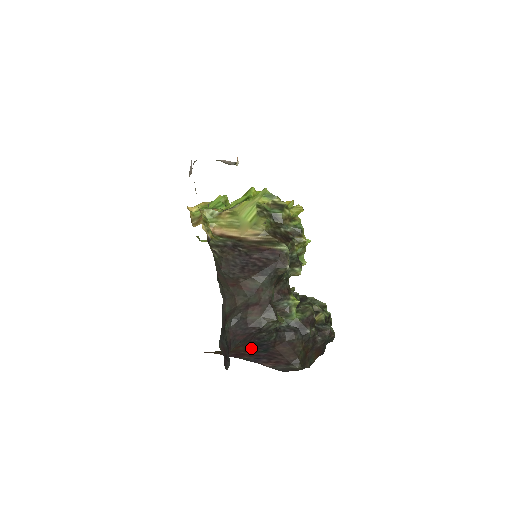
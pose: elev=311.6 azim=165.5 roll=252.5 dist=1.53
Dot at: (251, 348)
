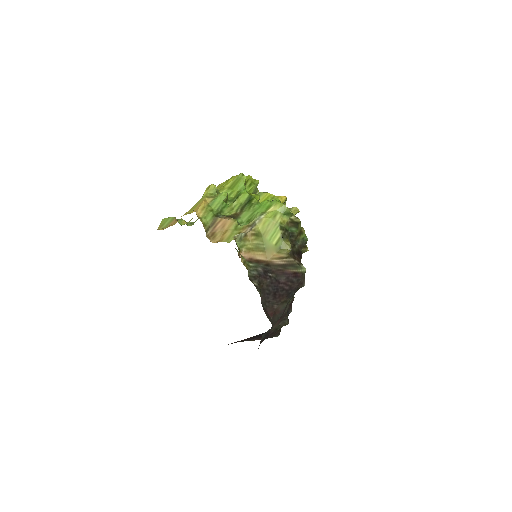
Dot at: (253, 336)
